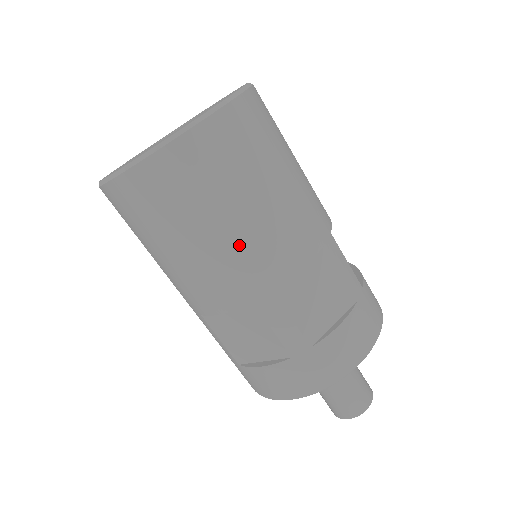
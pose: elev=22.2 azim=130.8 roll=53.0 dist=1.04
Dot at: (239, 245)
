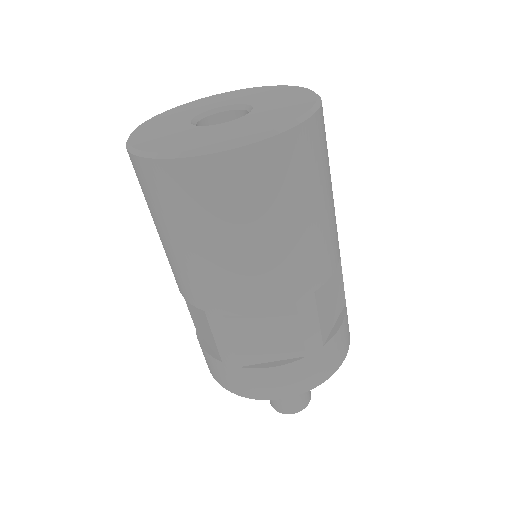
Dot at: (304, 245)
